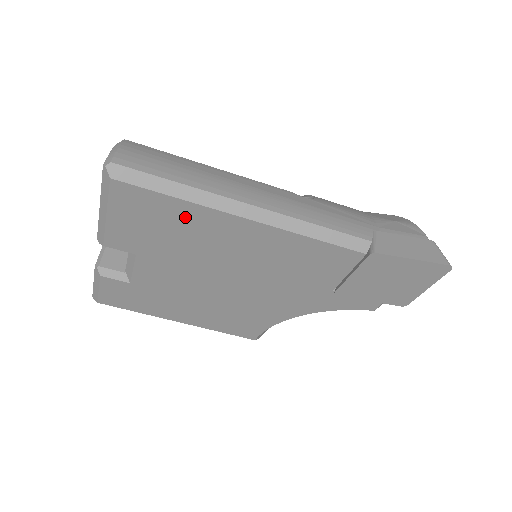
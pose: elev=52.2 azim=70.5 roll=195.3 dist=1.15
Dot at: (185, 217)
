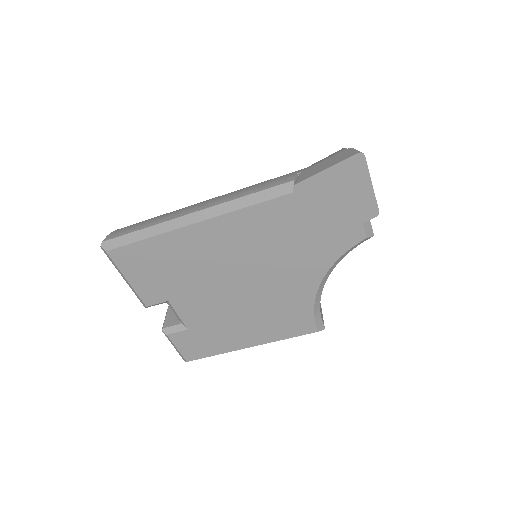
Dot at: (164, 249)
